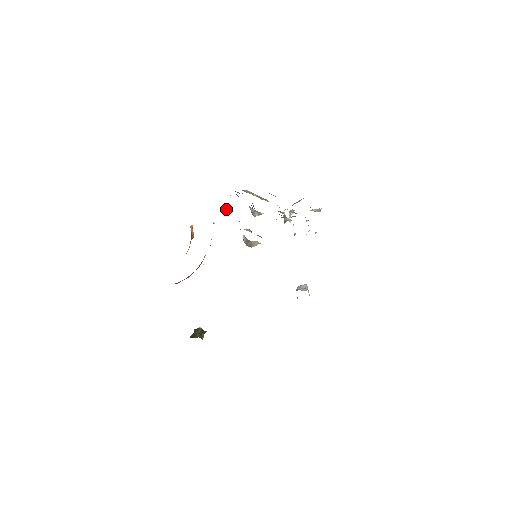
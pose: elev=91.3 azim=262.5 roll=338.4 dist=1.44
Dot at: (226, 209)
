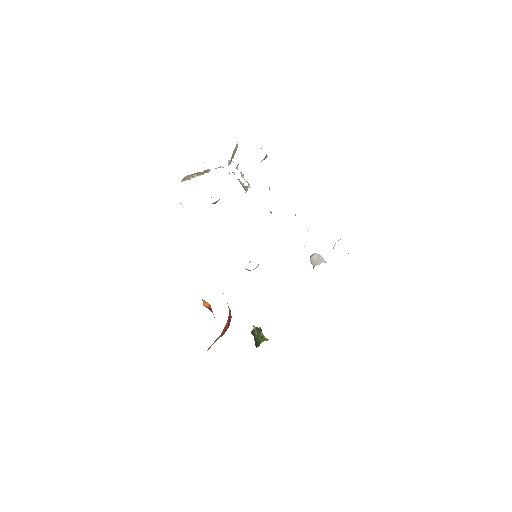
Dot at: occluded
